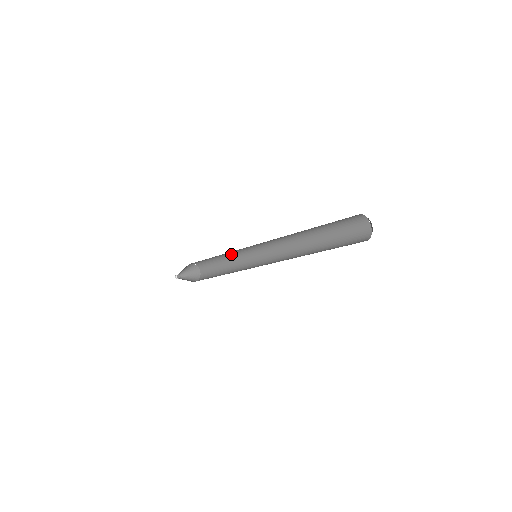
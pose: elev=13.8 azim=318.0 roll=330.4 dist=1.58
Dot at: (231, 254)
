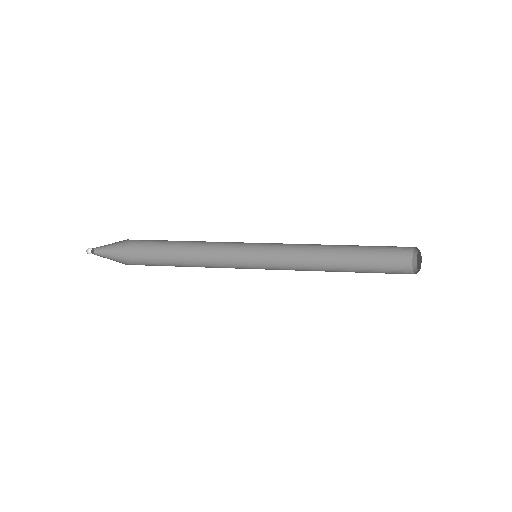
Dot at: occluded
